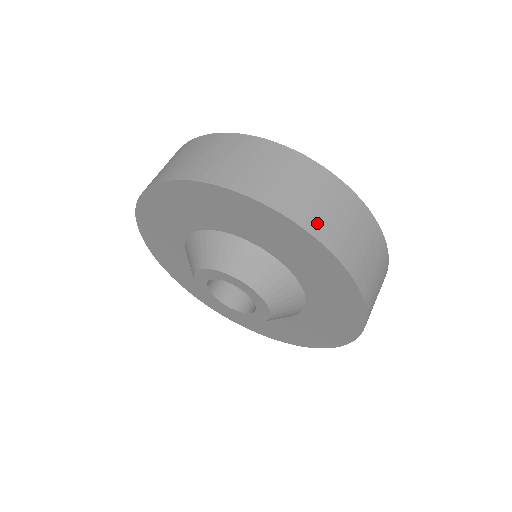
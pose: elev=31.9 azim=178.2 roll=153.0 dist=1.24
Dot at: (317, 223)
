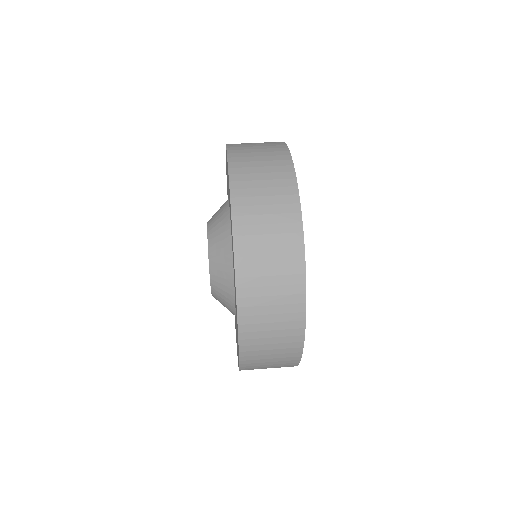
Dot at: (250, 306)
